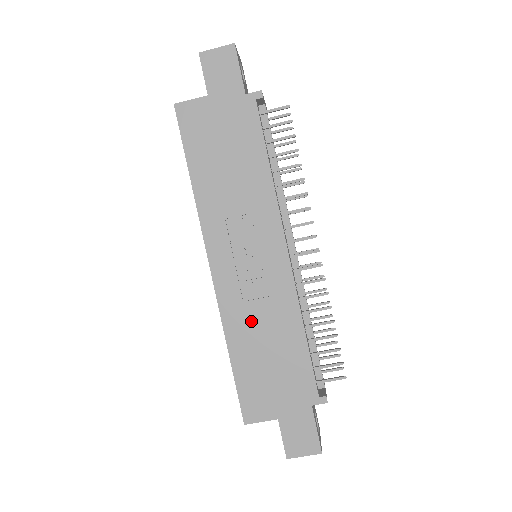
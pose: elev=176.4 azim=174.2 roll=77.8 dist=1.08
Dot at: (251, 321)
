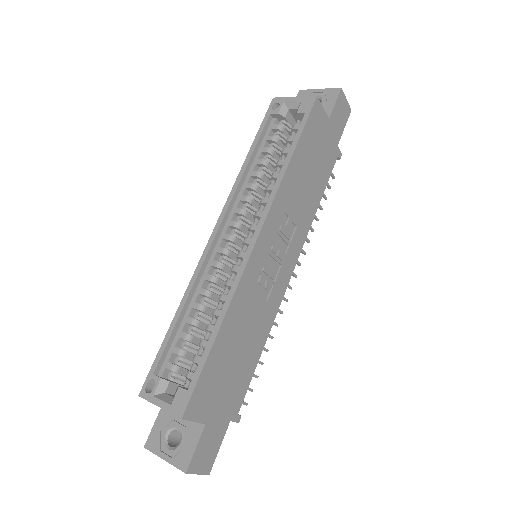
Dot at: (247, 313)
